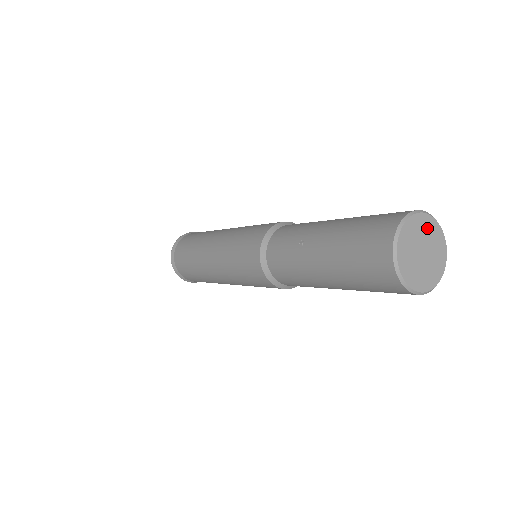
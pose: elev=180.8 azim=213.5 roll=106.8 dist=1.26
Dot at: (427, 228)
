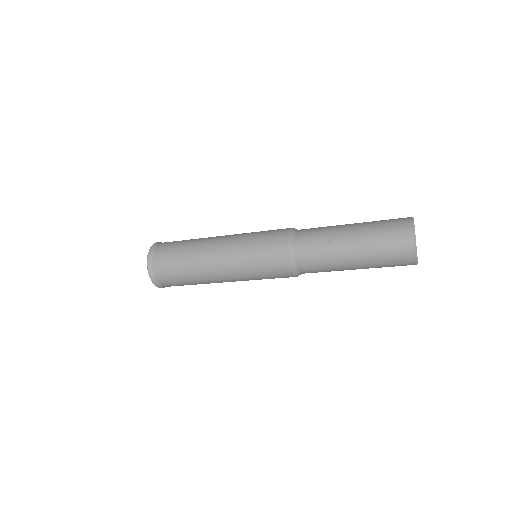
Dot at: occluded
